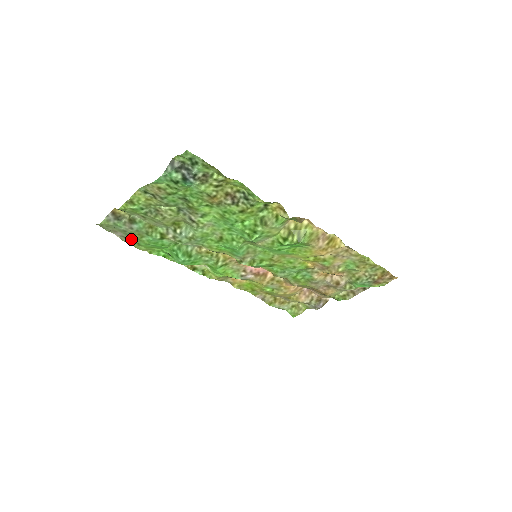
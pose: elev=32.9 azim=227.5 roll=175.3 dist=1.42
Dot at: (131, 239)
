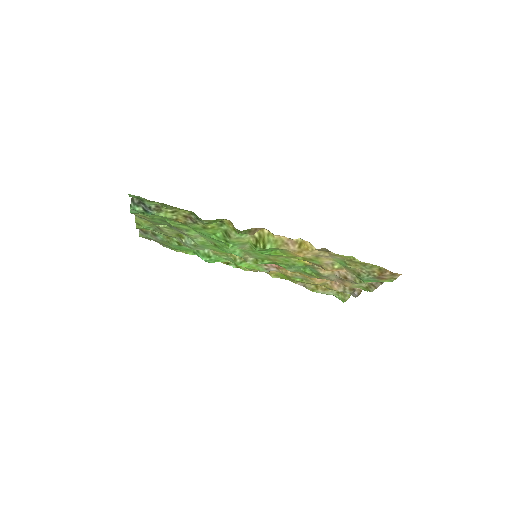
Dot at: (166, 245)
